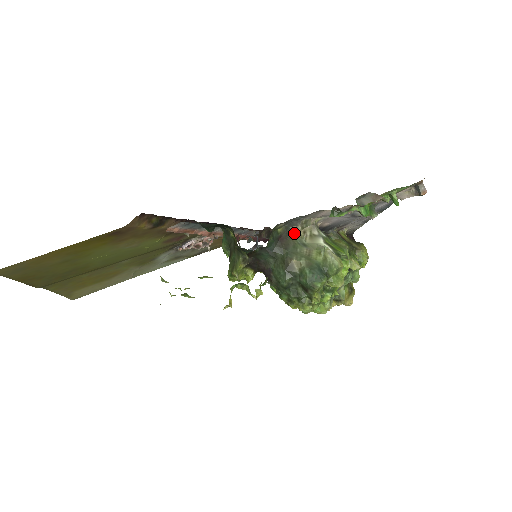
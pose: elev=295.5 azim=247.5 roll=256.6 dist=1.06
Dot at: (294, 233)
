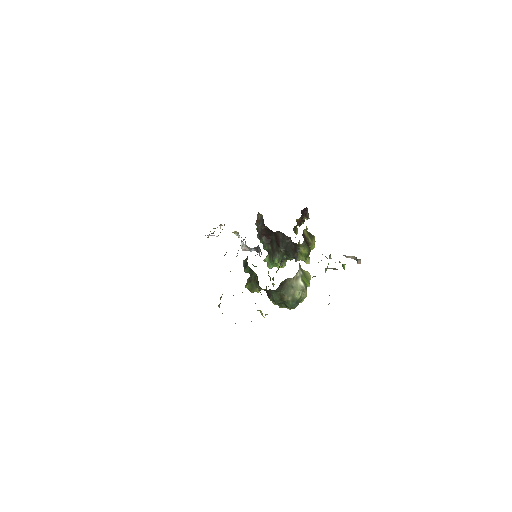
Dot at: (289, 281)
